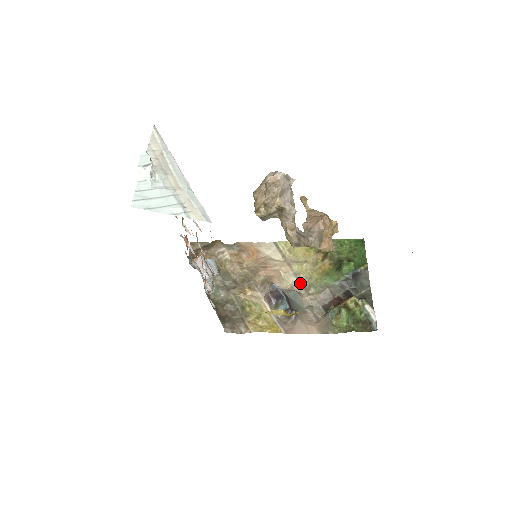
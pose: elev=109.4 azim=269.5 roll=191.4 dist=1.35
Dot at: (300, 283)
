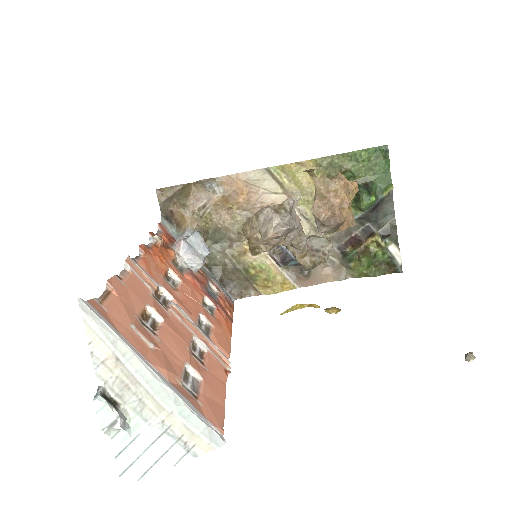
Dot at: (308, 223)
